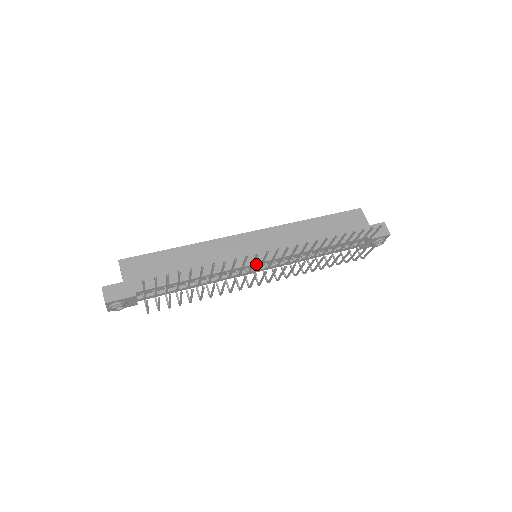
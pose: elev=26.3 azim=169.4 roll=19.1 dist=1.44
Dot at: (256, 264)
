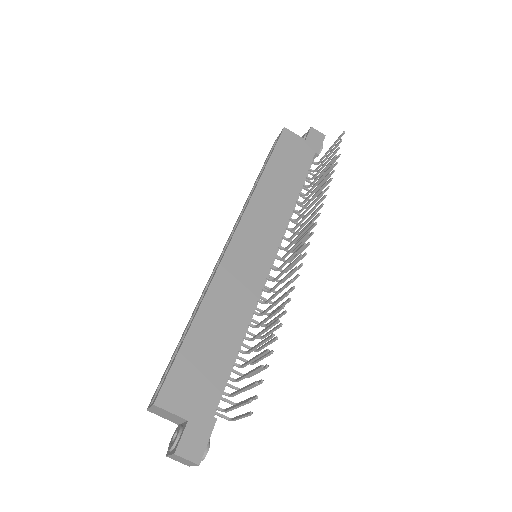
Dot at: (270, 265)
